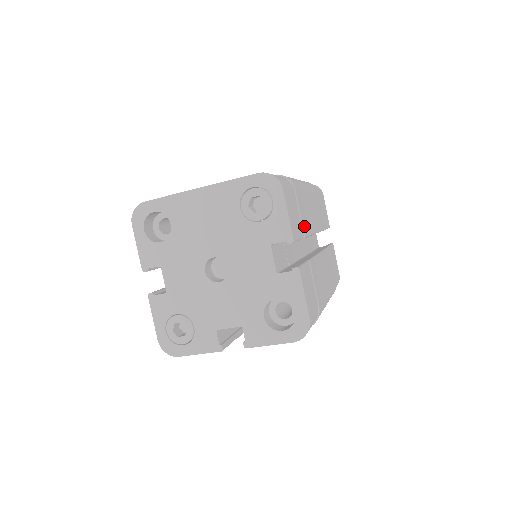
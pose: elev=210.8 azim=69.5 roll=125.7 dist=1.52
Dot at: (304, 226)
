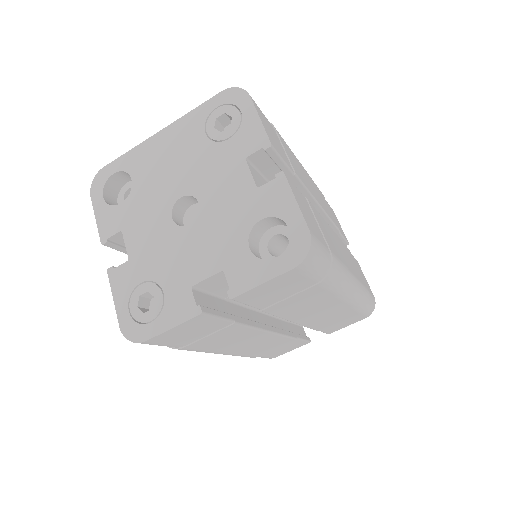
Dot at: (294, 167)
